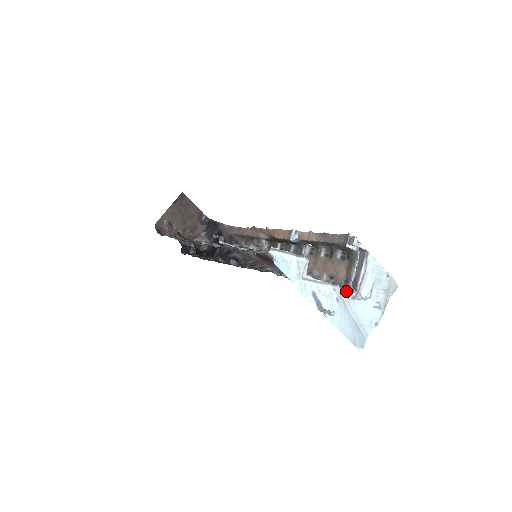
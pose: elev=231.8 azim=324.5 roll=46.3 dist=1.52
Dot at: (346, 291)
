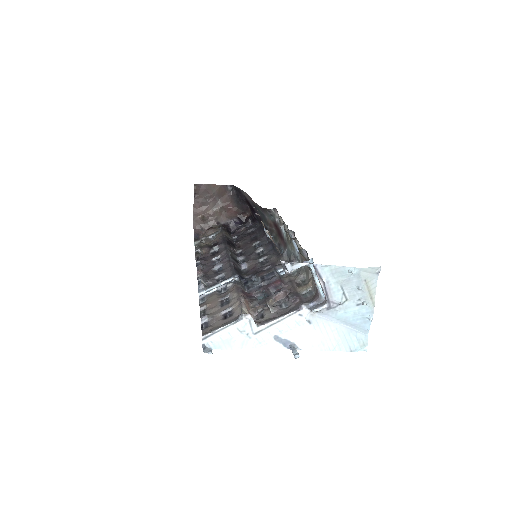
Dot at: (314, 310)
